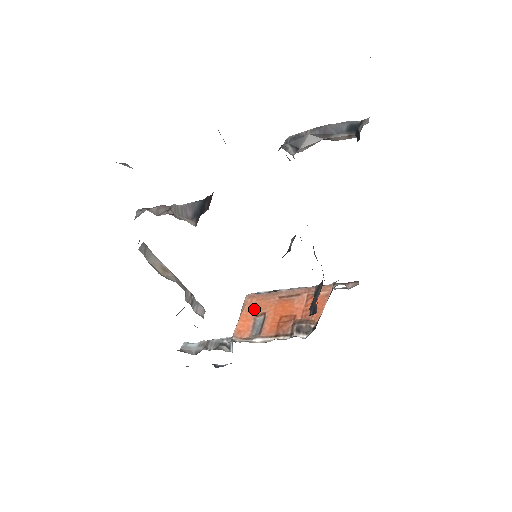
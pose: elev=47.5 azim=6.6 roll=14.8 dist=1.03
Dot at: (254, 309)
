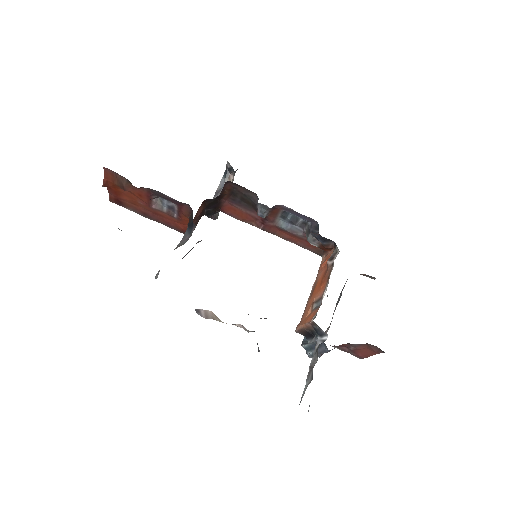
Dot at: (306, 317)
